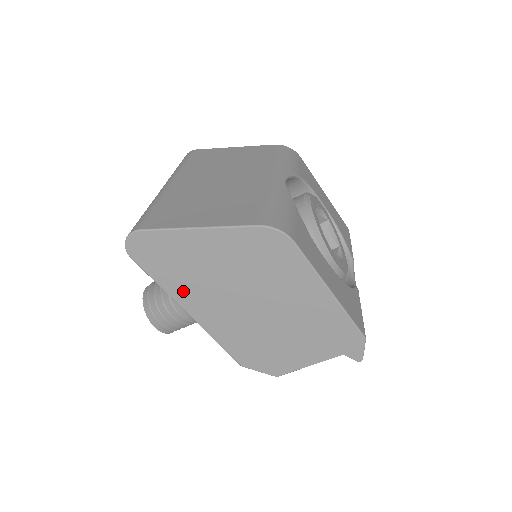
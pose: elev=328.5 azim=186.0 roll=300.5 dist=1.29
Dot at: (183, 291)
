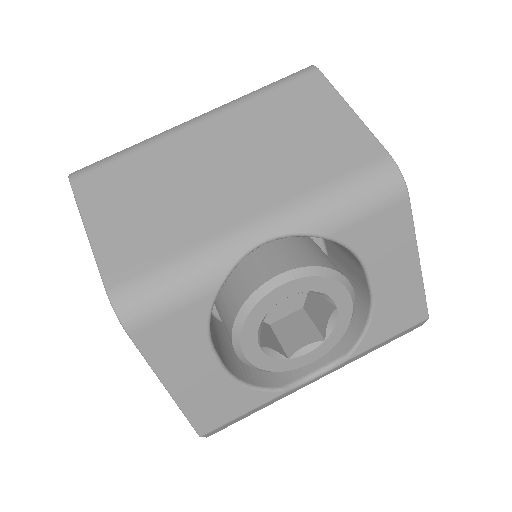
Dot at: occluded
